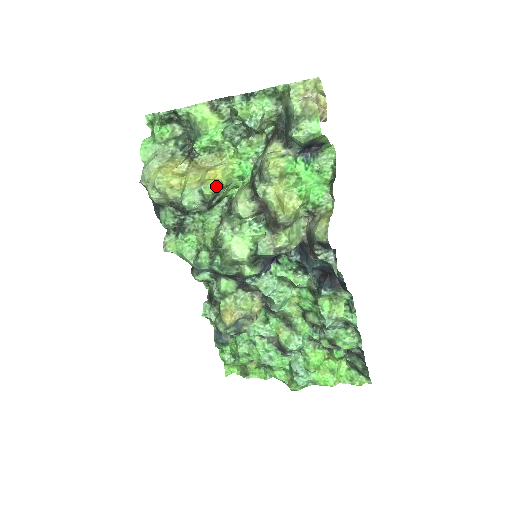
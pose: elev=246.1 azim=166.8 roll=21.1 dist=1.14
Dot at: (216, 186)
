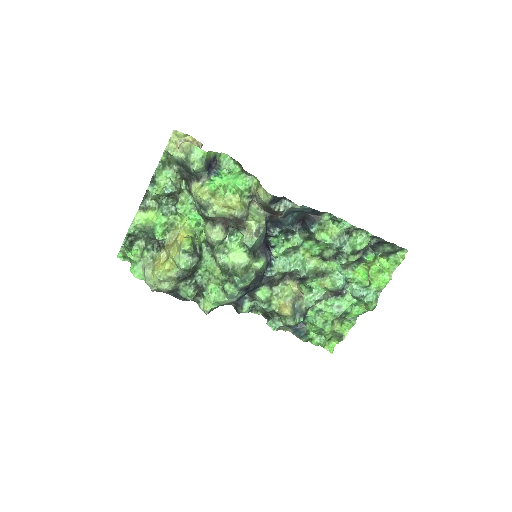
Dot at: (188, 240)
